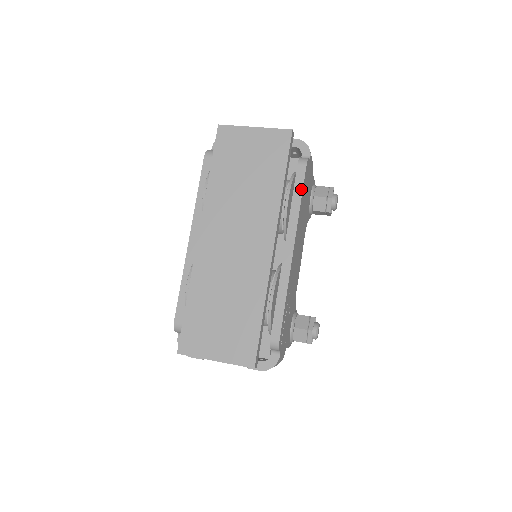
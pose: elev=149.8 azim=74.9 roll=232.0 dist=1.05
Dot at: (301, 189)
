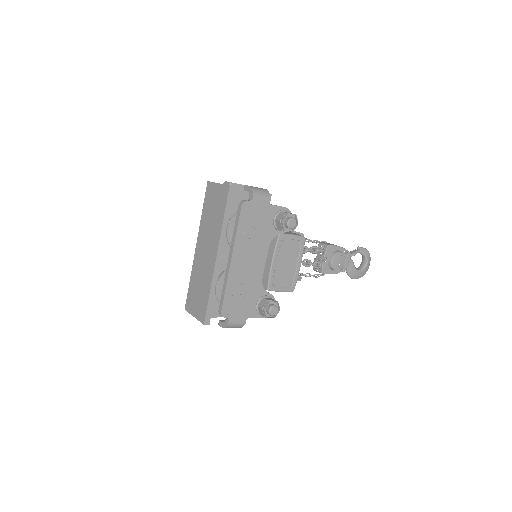
Dot at: (238, 222)
